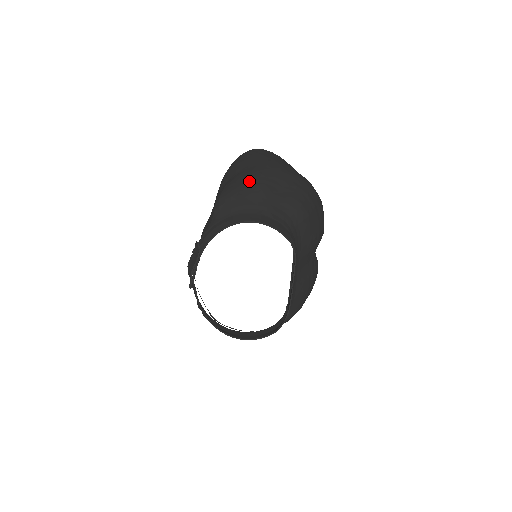
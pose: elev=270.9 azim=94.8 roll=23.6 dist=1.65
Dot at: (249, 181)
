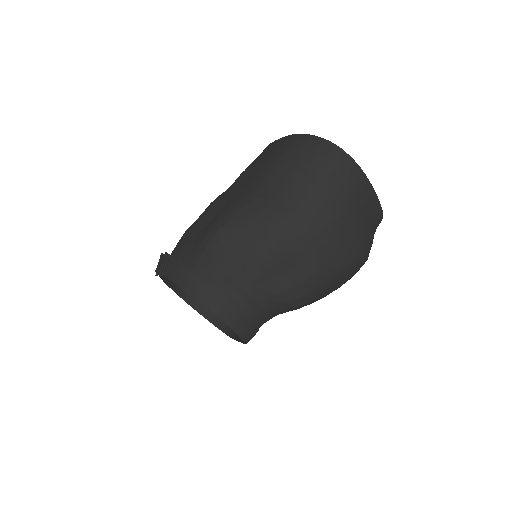
Dot at: (258, 242)
